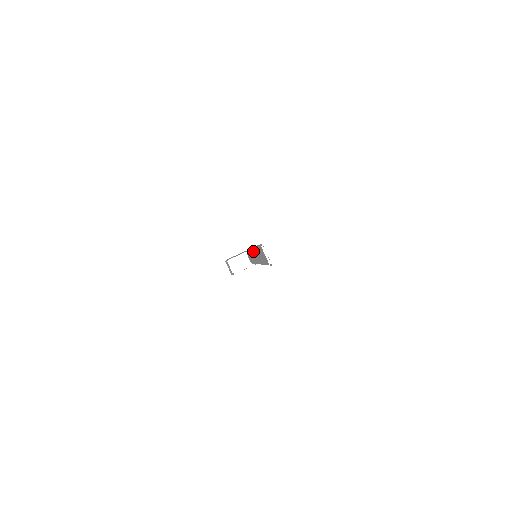
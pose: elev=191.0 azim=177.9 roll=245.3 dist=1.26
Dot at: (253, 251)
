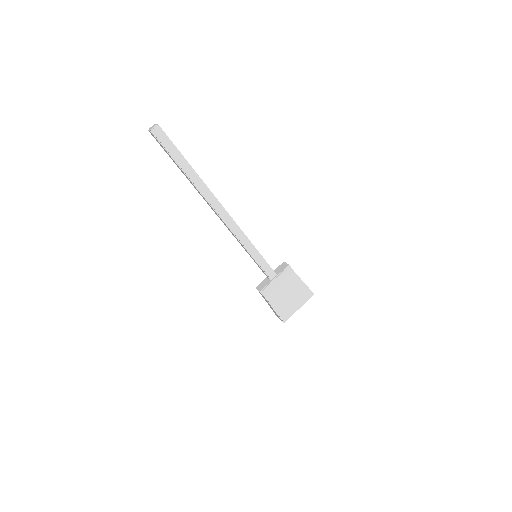
Dot at: (199, 193)
